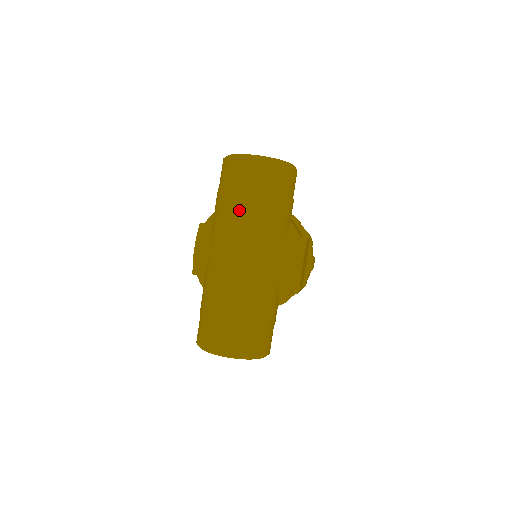
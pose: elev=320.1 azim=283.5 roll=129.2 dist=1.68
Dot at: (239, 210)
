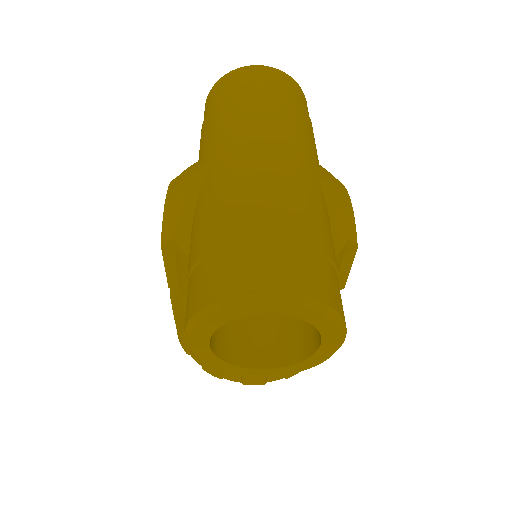
Dot at: (251, 105)
